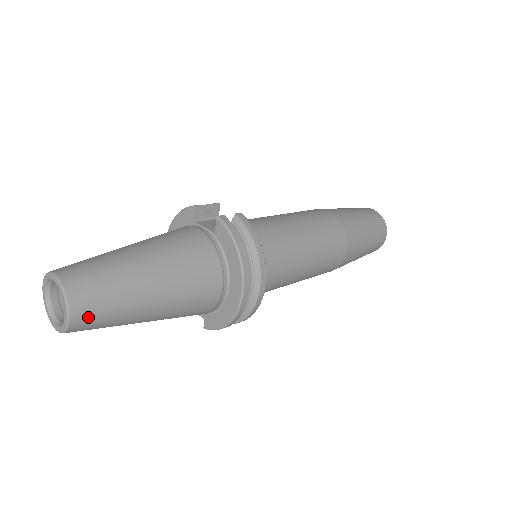
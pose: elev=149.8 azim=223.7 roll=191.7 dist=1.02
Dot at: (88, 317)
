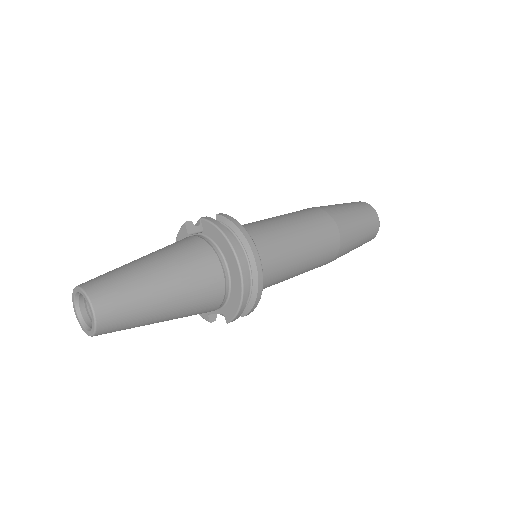
Dot at: (110, 311)
